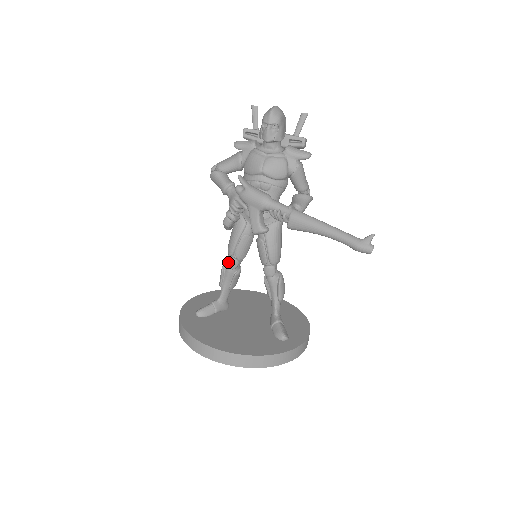
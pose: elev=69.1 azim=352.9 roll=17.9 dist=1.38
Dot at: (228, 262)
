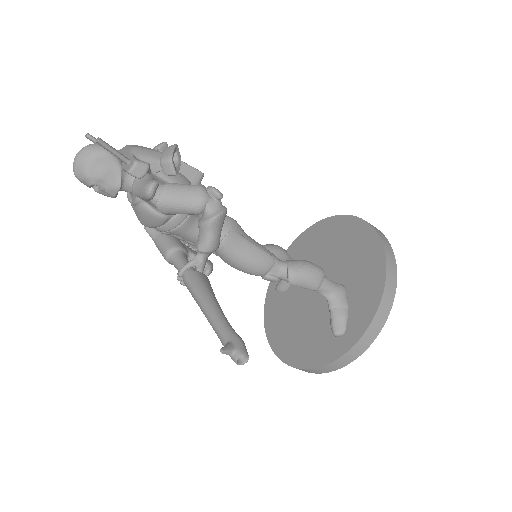
Dot at: occluded
